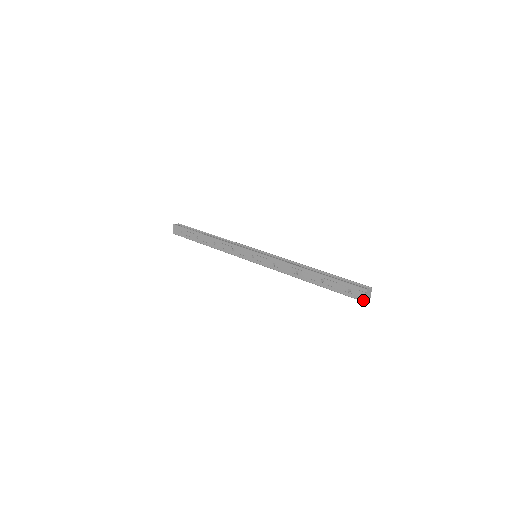
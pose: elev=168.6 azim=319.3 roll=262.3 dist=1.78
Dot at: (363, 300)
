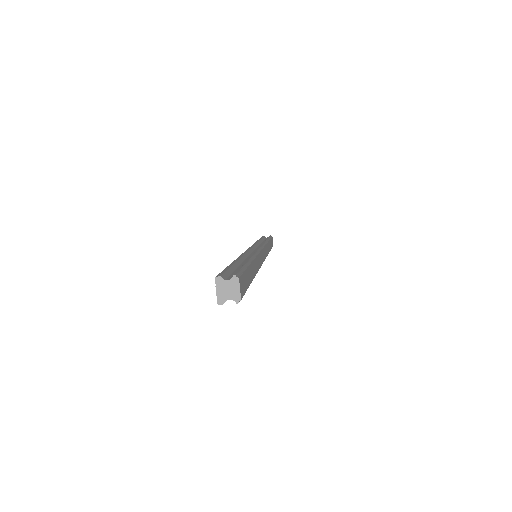
Dot at: (217, 300)
